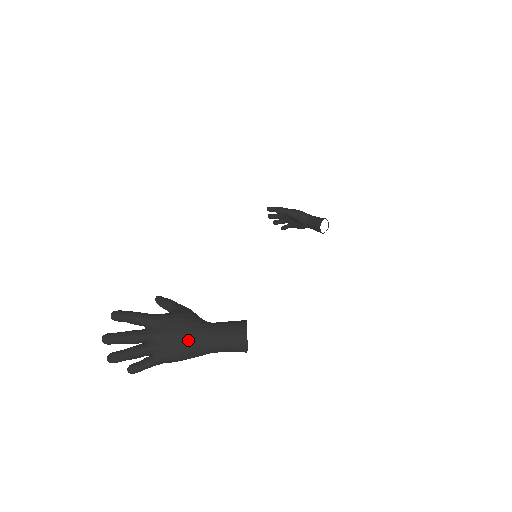
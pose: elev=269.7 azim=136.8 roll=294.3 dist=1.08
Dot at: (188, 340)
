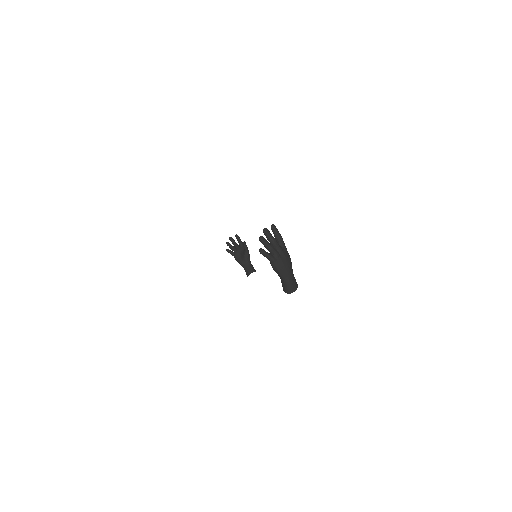
Dot at: (287, 267)
